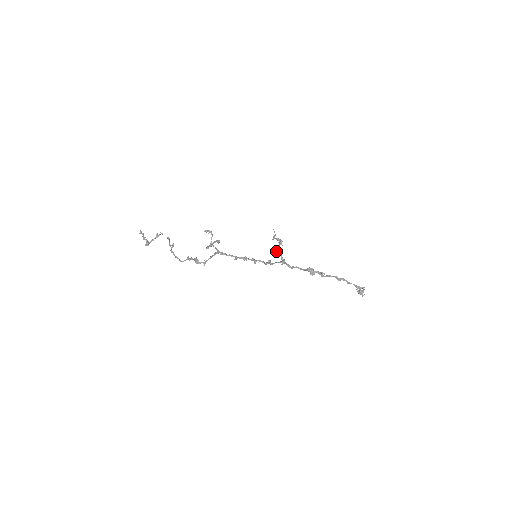
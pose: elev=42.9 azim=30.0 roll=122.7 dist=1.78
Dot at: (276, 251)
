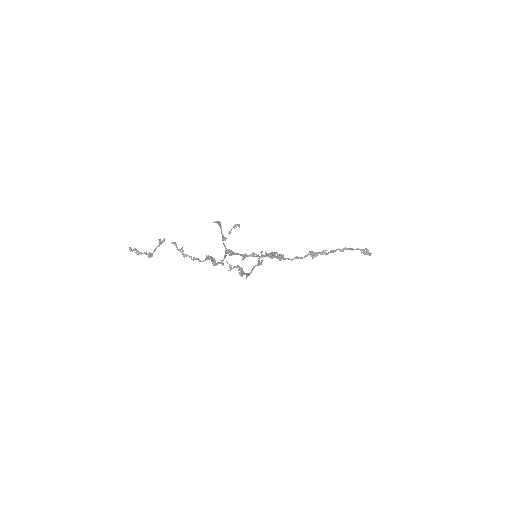
Dot at: (265, 253)
